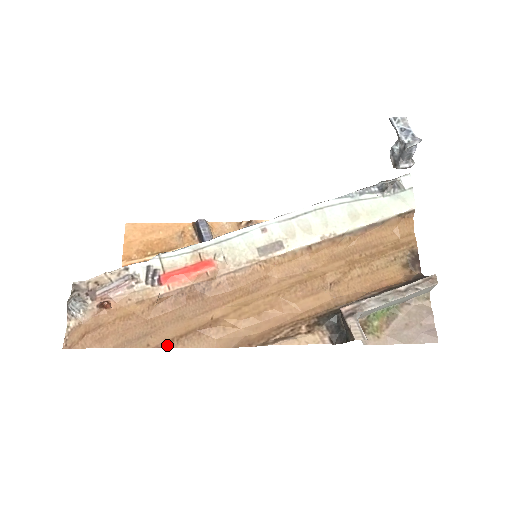
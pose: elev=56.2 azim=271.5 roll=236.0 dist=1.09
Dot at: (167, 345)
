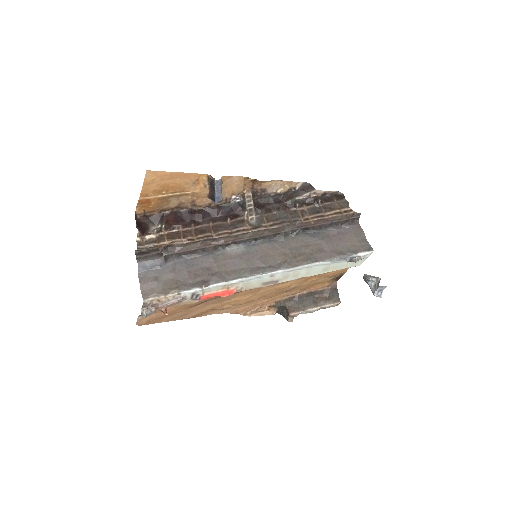
Dot at: (195, 317)
